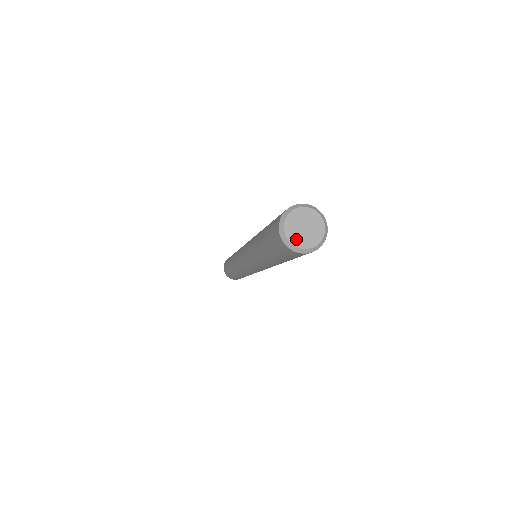
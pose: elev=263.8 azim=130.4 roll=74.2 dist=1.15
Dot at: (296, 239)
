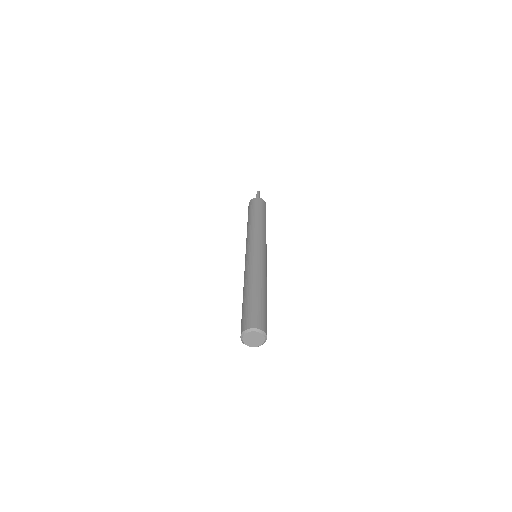
Dot at: (254, 345)
